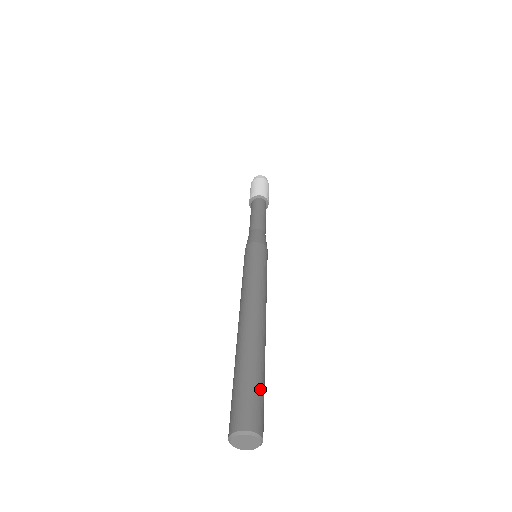
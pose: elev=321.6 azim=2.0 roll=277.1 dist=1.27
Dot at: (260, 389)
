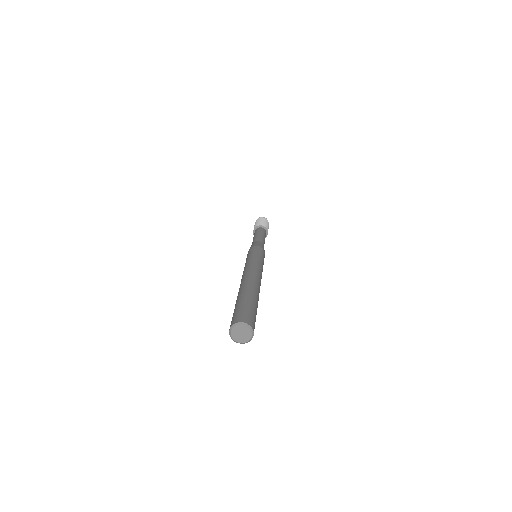
Dot at: (256, 313)
